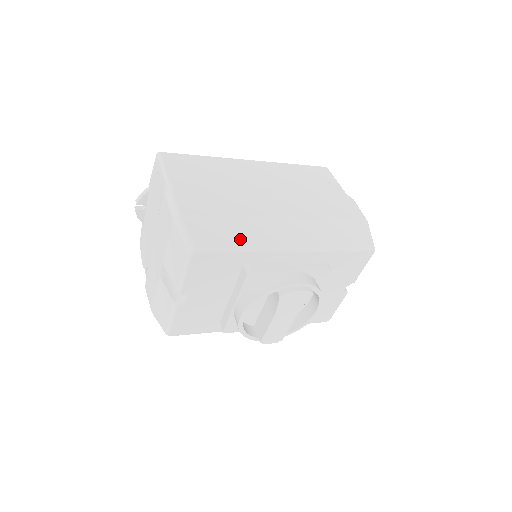
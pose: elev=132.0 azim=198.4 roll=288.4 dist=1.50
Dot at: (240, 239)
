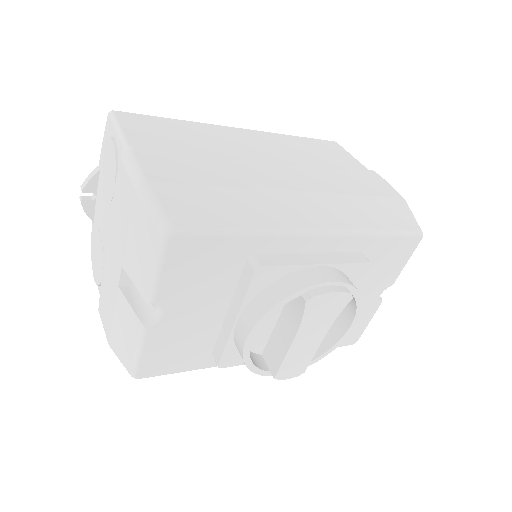
Dot at: (241, 217)
